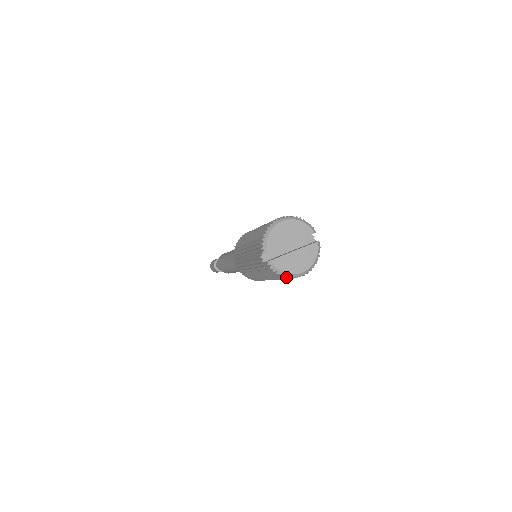
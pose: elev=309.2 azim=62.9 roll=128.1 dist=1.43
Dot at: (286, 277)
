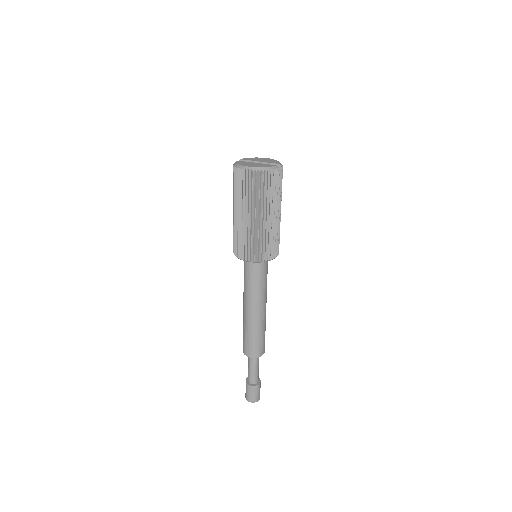
Dot at: (238, 171)
